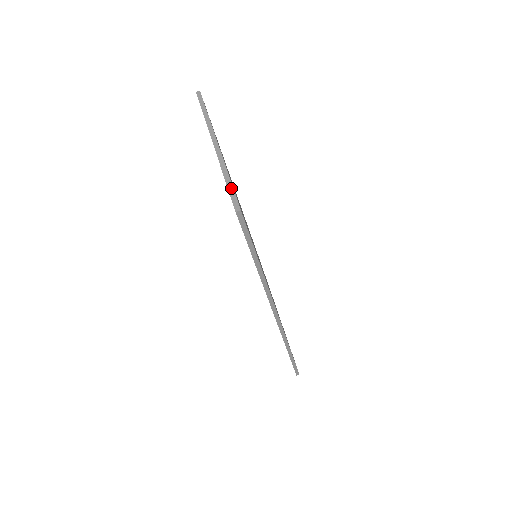
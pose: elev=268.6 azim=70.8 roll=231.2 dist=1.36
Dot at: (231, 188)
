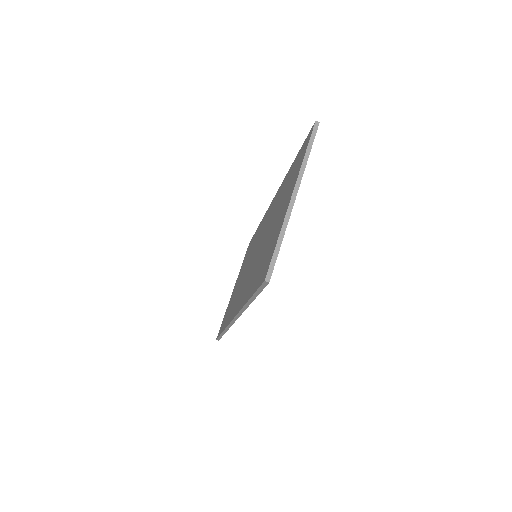
Dot at: (276, 254)
